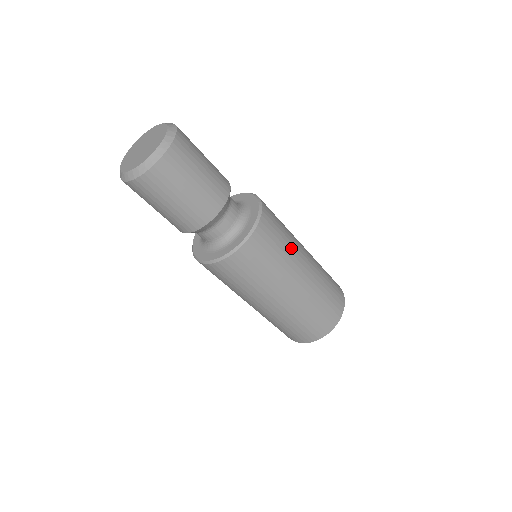
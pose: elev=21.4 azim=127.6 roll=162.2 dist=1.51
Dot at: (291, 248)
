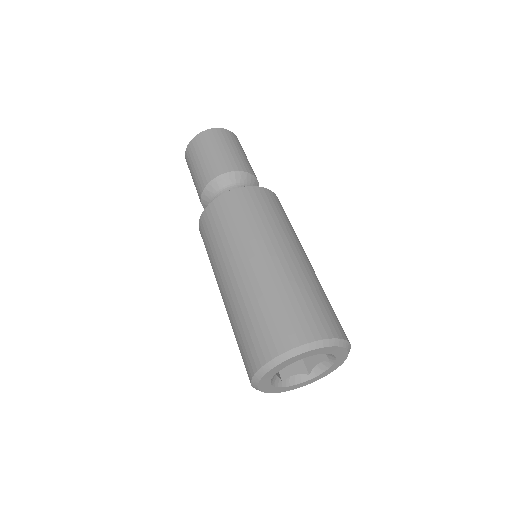
Dot at: (263, 227)
